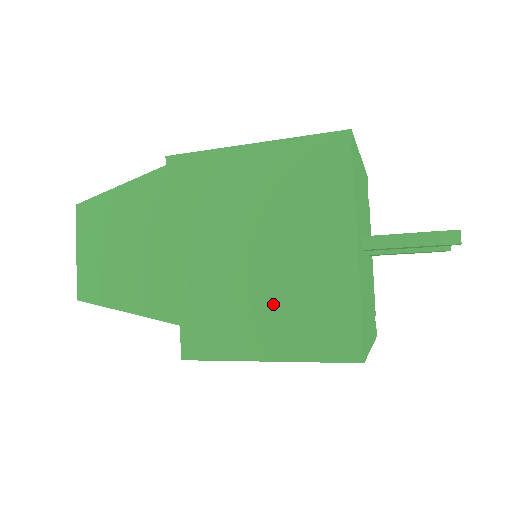
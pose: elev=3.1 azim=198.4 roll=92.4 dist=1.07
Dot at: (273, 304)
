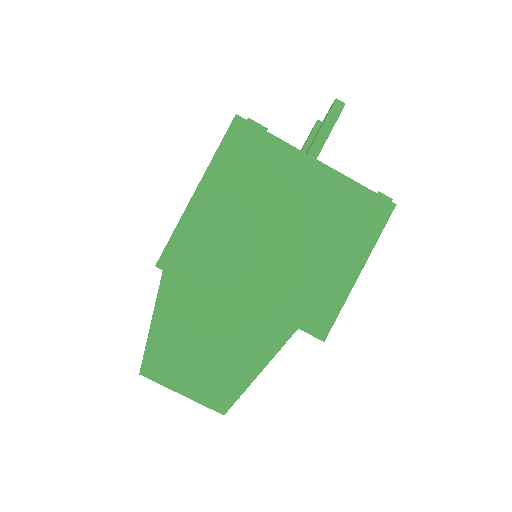
Dot at: (324, 245)
